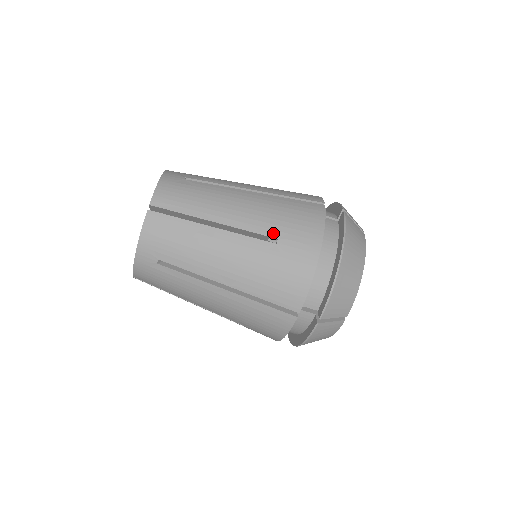
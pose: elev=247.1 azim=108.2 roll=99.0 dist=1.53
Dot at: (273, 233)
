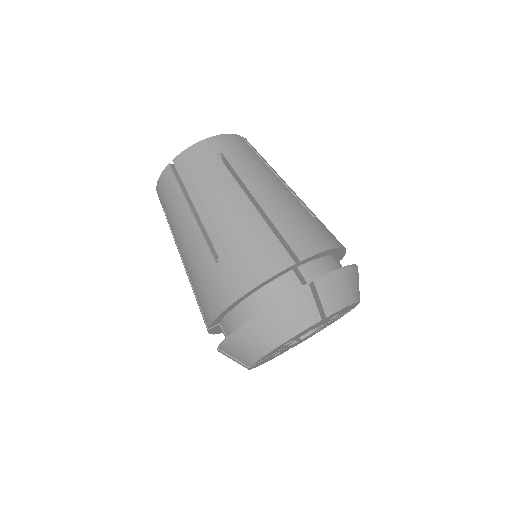
Dot at: (313, 214)
